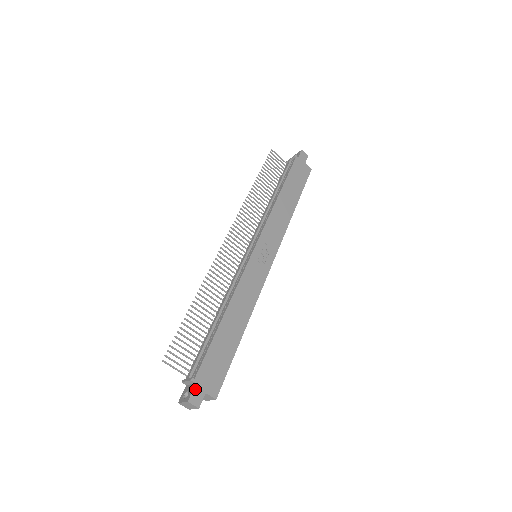
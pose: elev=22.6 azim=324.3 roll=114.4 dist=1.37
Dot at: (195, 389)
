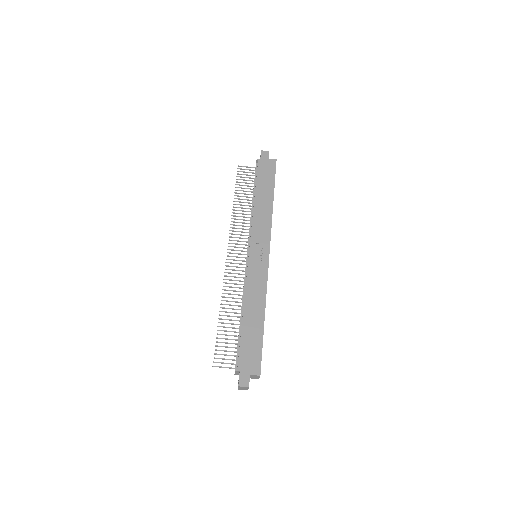
Dot at: (241, 376)
